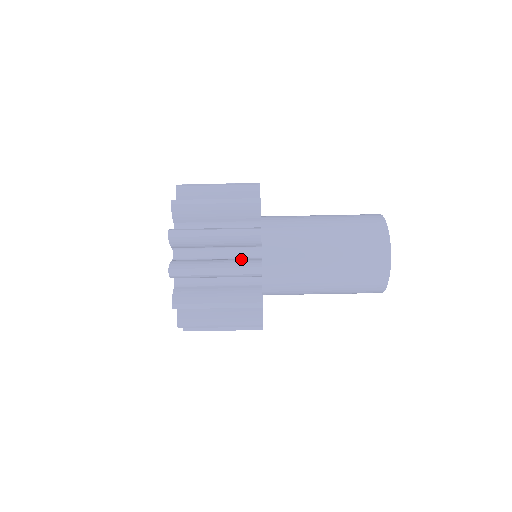
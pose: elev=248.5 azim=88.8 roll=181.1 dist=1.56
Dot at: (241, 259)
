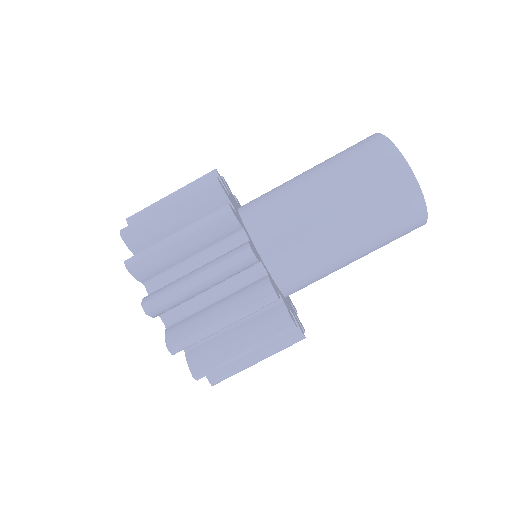
Dot at: (263, 318)
